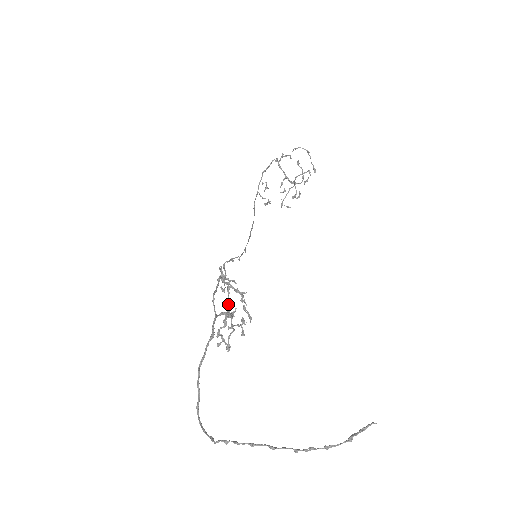
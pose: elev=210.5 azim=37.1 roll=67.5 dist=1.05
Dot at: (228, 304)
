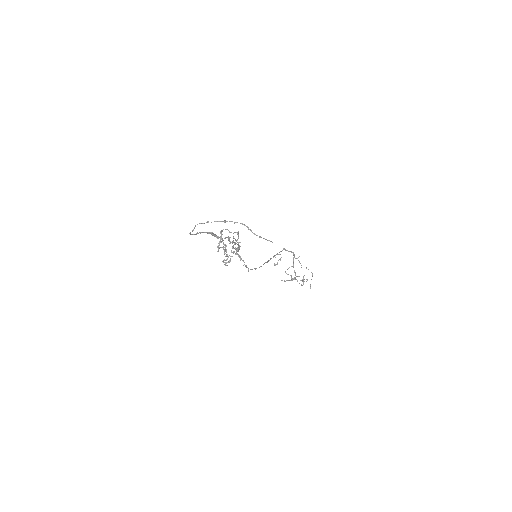
Dot at: occluded
